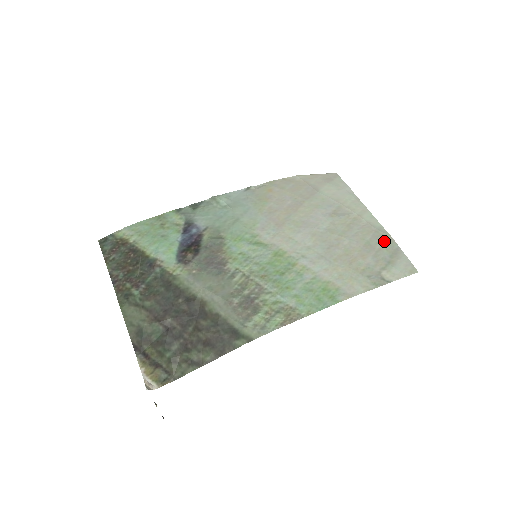
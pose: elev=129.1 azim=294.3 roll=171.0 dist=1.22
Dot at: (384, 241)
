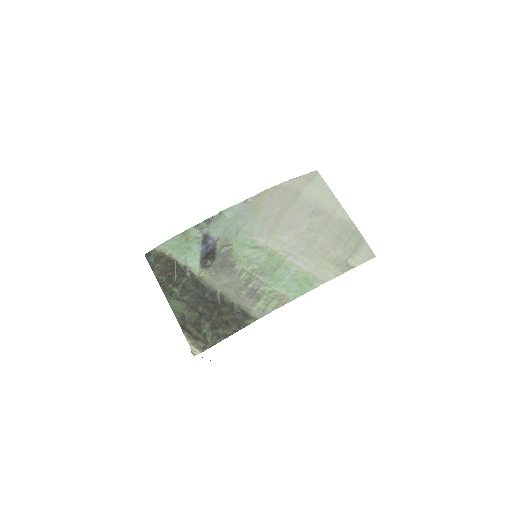
Dot at: (351, 233)
